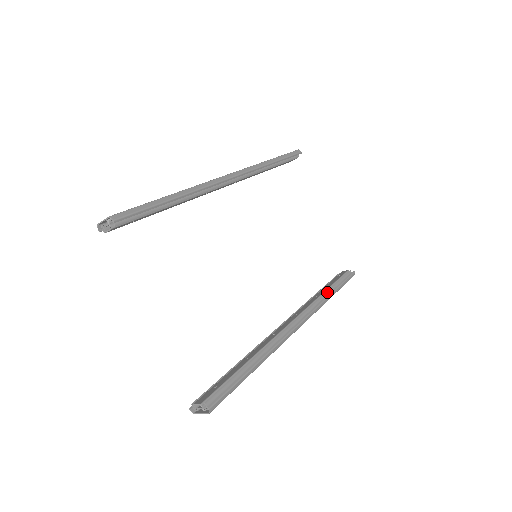
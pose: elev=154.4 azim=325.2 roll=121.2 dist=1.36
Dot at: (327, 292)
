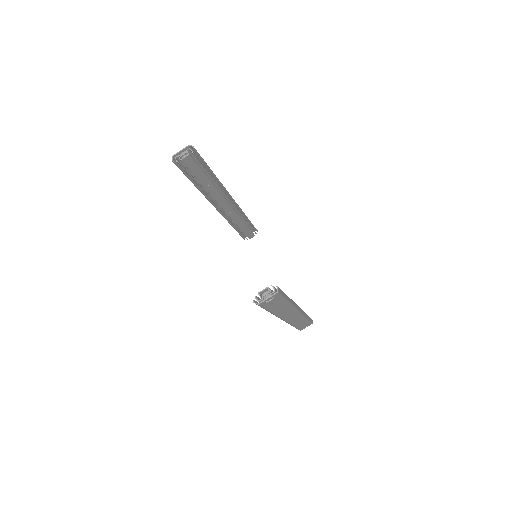
Dot at: occluded
